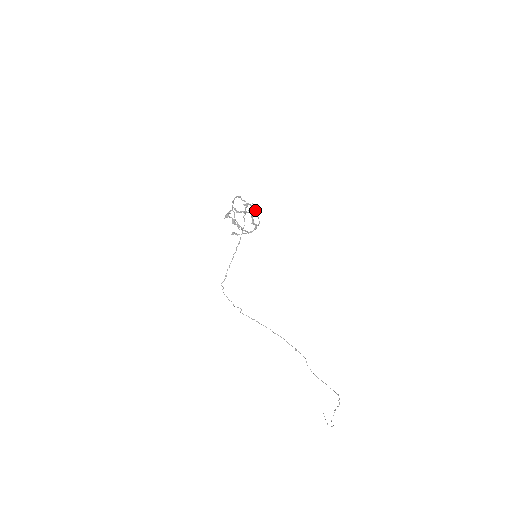
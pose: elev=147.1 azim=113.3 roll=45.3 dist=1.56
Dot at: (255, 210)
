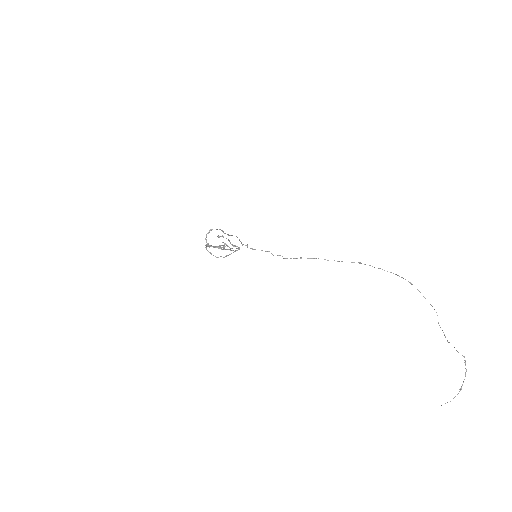
Dot at: (229, 240)
